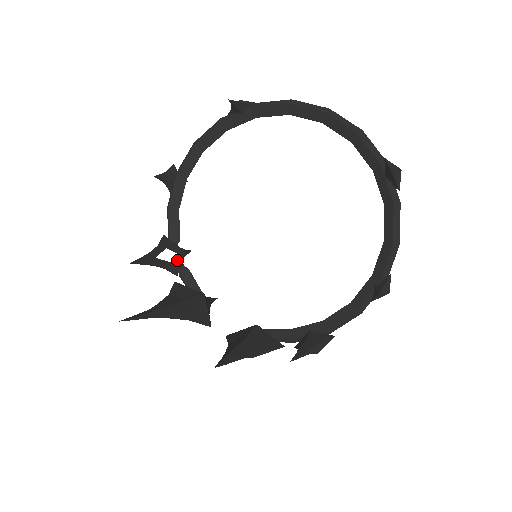
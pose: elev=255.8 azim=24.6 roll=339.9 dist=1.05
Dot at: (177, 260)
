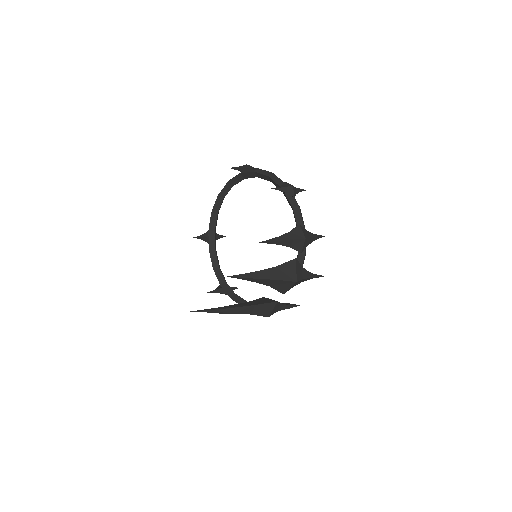
Dot at: occluded
